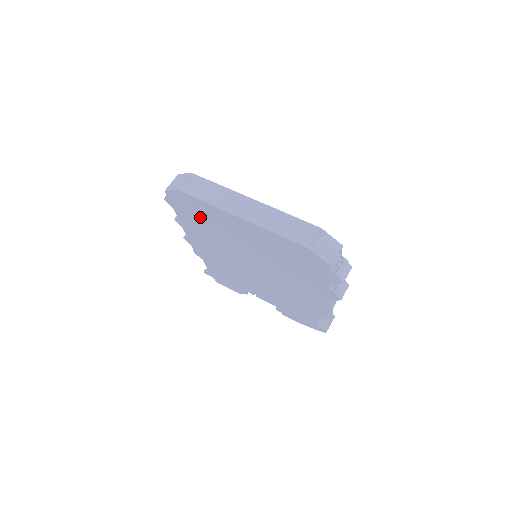
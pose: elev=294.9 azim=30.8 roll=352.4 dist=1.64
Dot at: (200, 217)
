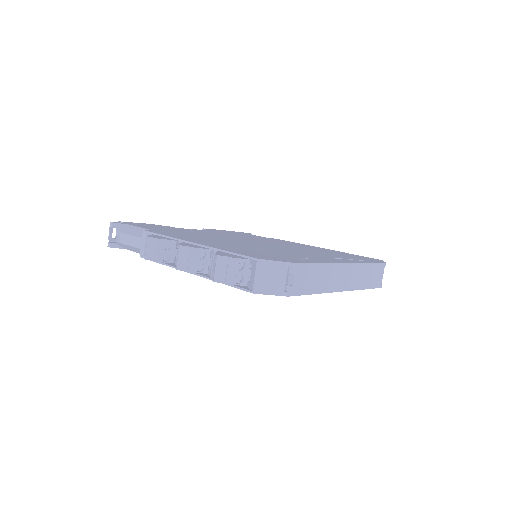
Dot at: occluded
